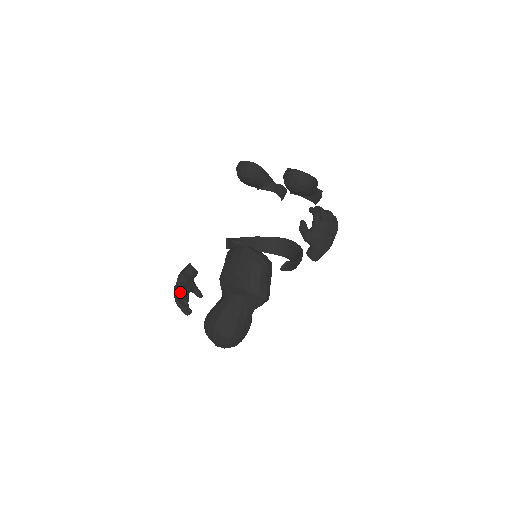
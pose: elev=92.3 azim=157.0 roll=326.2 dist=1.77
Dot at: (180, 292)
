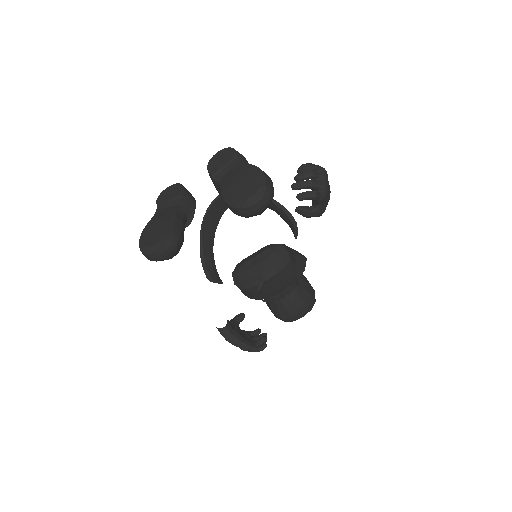
Dot at: (252, 345)
